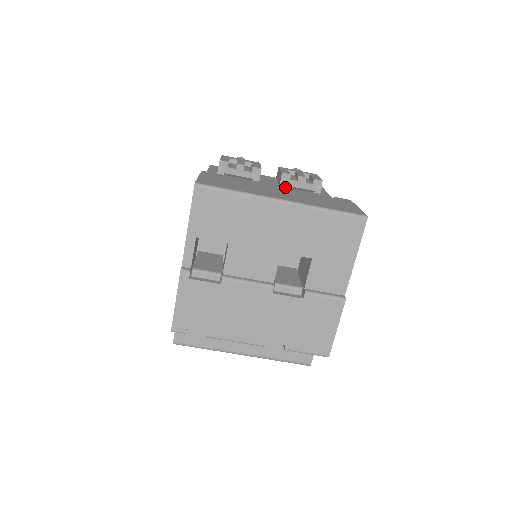
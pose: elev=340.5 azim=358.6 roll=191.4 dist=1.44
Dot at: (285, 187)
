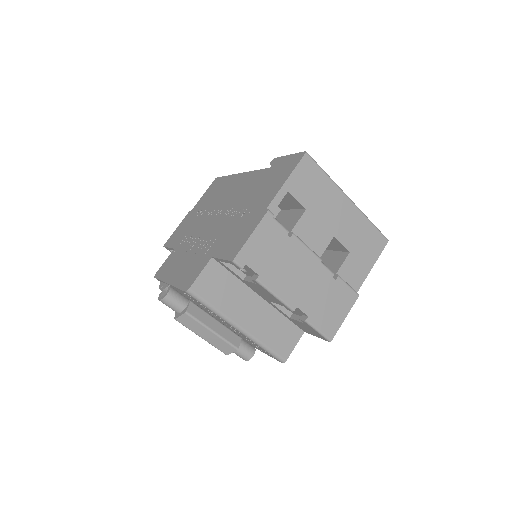
Dot at: occluded
